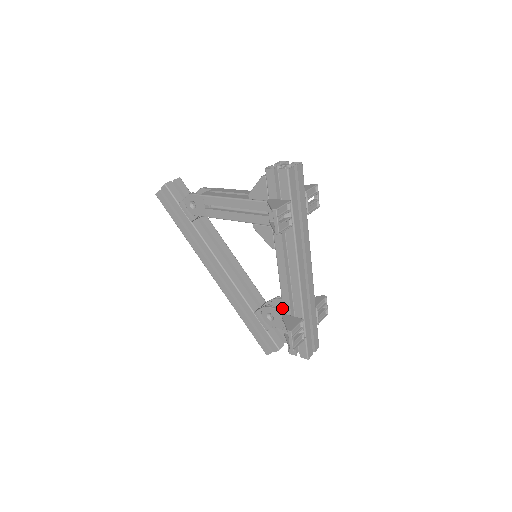
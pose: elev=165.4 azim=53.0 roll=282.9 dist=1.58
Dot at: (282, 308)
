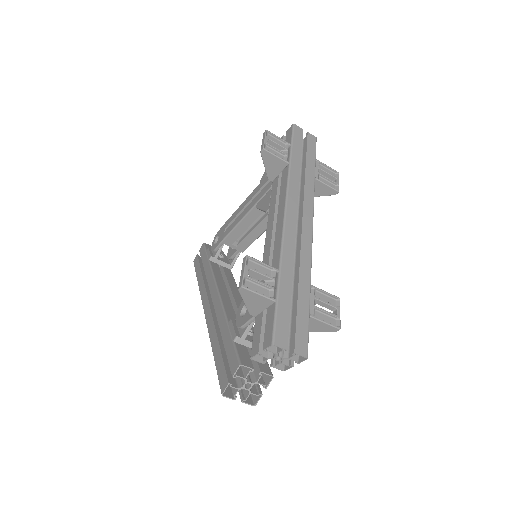
Dot at: occluded
